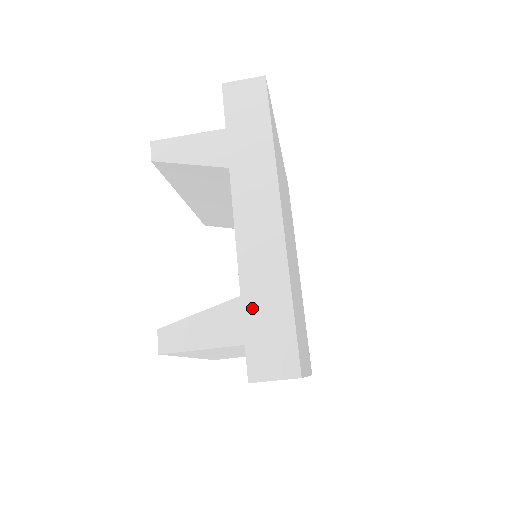
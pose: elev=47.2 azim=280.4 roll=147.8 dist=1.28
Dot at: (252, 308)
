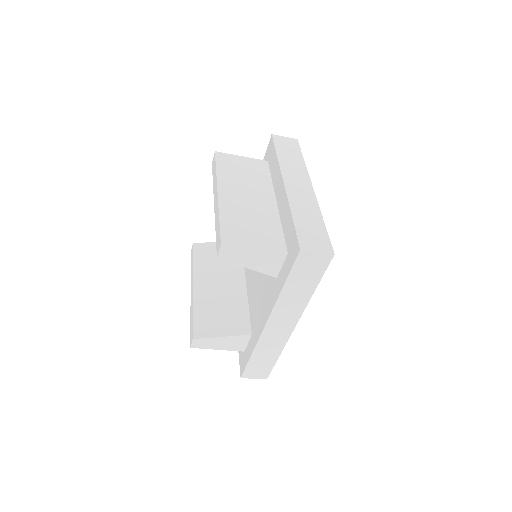
Dot at: (256, 357)
